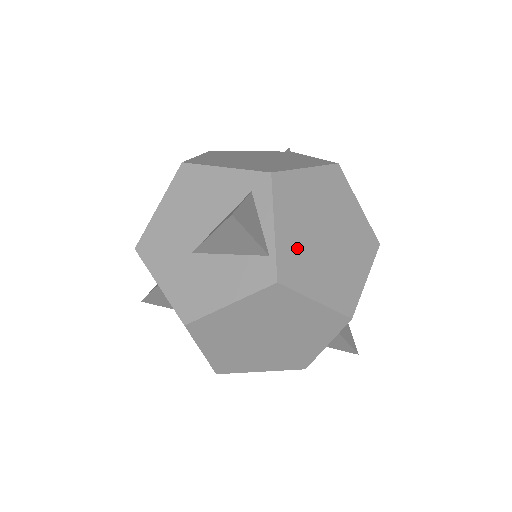
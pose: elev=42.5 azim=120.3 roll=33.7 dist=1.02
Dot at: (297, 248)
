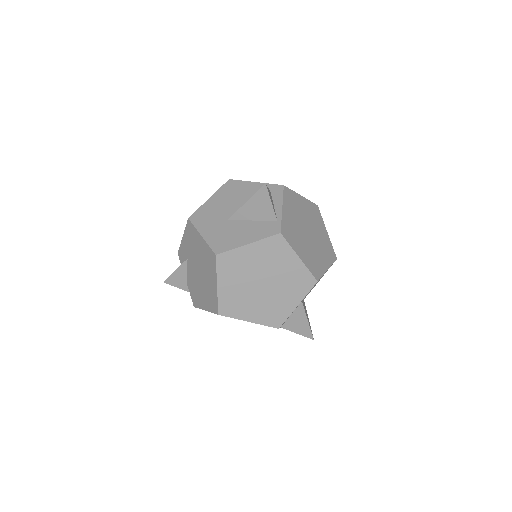
Dot at: (292, 226)
